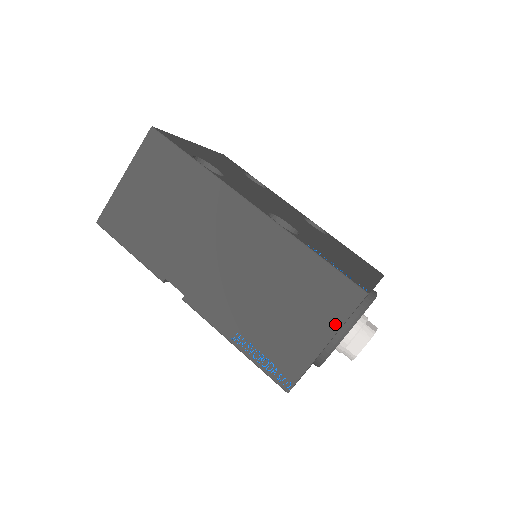
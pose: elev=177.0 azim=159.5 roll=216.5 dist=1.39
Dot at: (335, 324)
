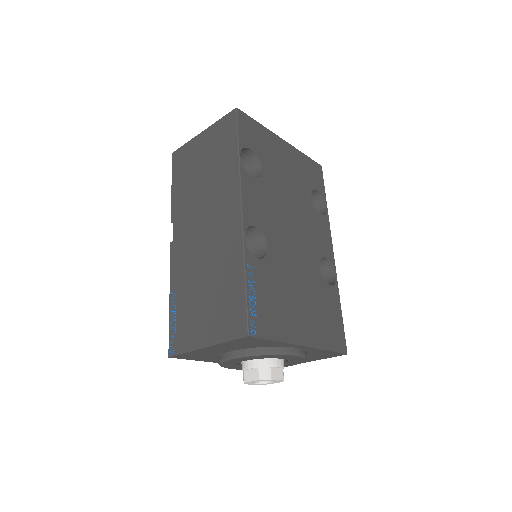
Dot at: (219, 338)
